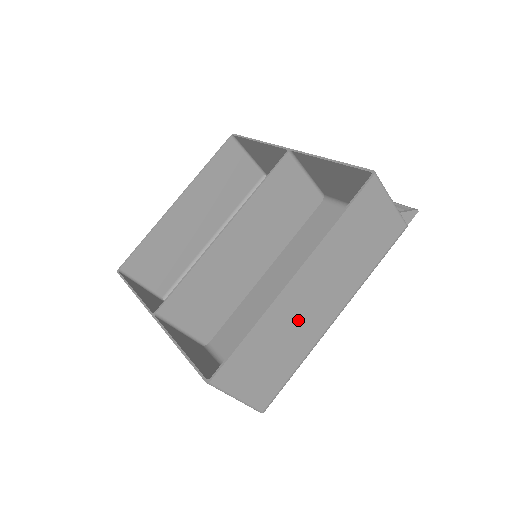
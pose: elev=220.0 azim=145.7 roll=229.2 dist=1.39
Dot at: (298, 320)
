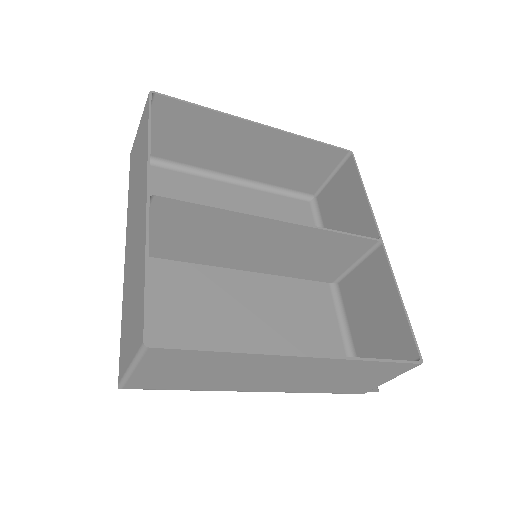
Dot at: (249, 374)
